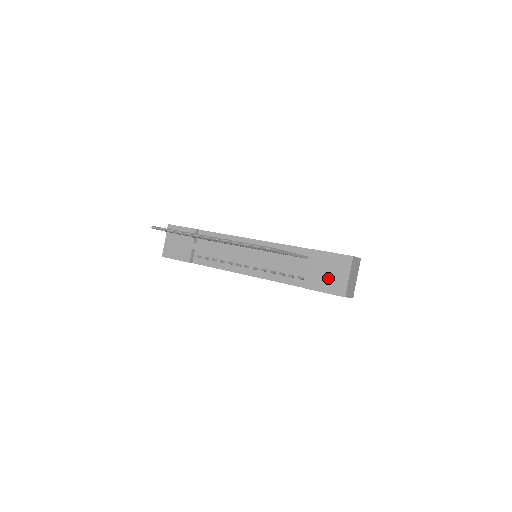
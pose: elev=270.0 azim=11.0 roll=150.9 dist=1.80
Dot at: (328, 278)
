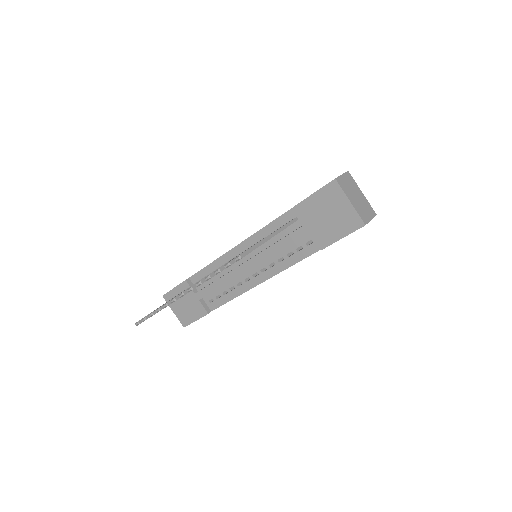
Dot at: (332, 221)
